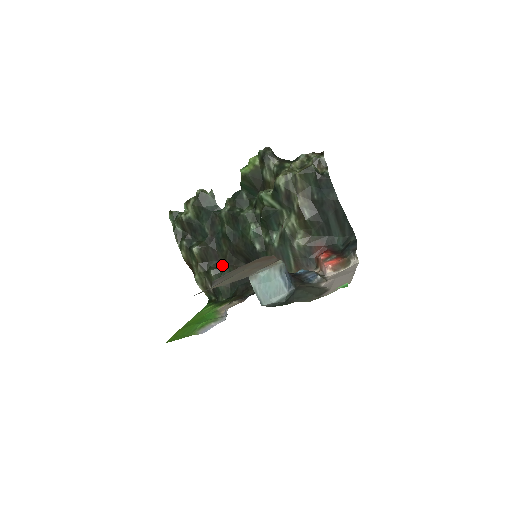
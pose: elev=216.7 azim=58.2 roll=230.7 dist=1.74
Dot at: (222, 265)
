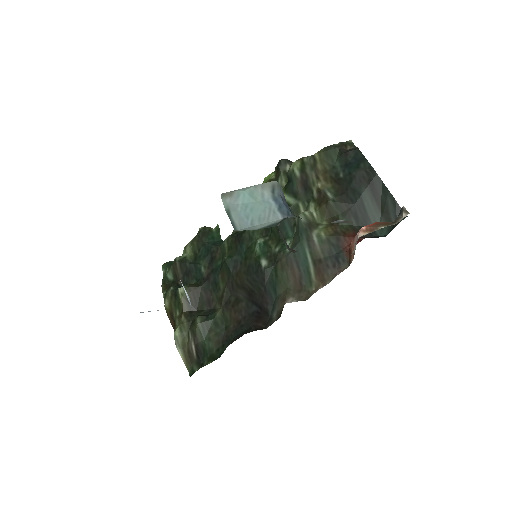
Dot at: (215, 311)
